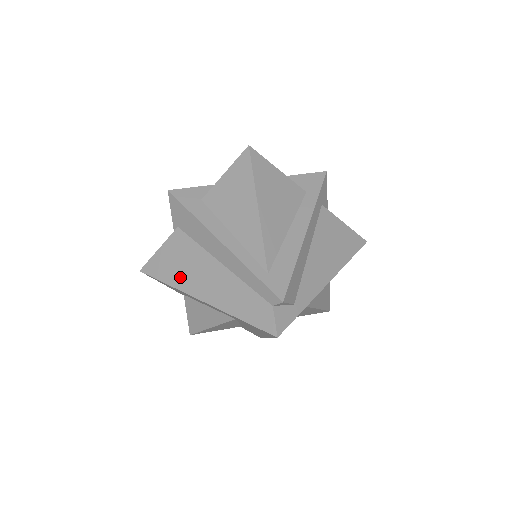
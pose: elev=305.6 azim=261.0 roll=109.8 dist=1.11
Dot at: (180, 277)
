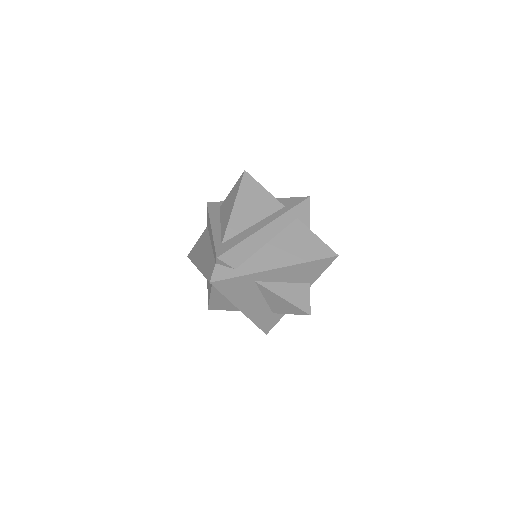
Dot at: (196, 255)
